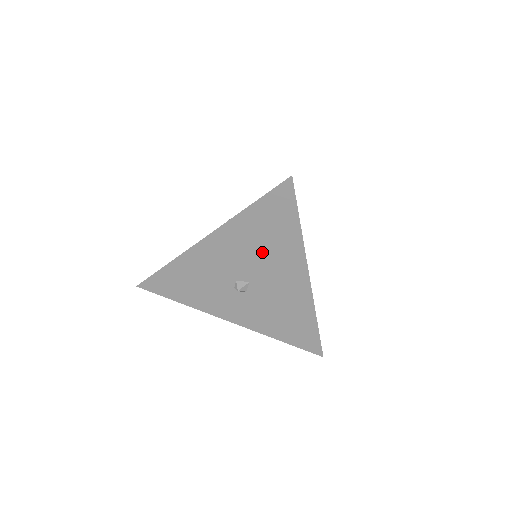
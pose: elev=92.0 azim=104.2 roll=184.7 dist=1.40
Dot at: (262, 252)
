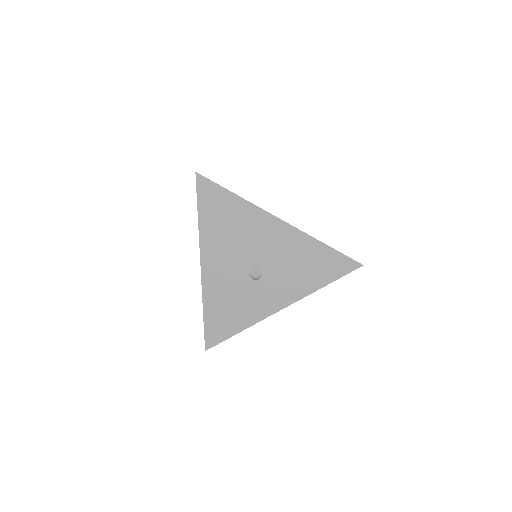
Dot at: (237, 236)
